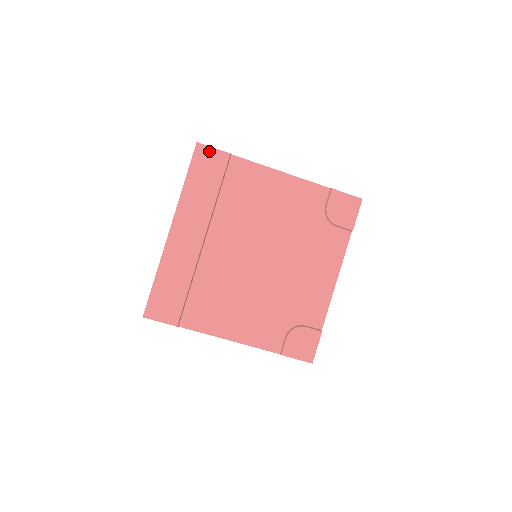
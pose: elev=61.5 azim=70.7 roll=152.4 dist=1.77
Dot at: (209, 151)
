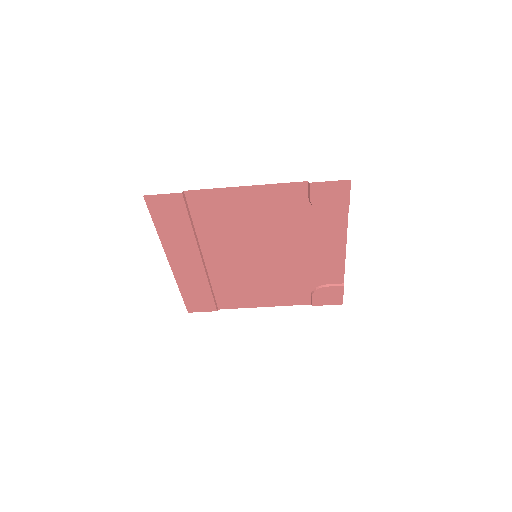
Dot at: (160, 198)
